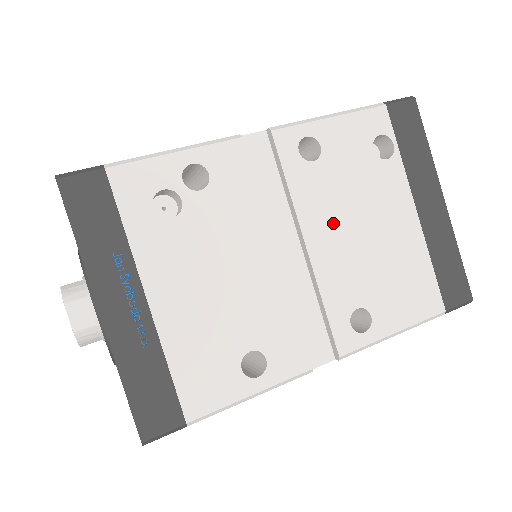
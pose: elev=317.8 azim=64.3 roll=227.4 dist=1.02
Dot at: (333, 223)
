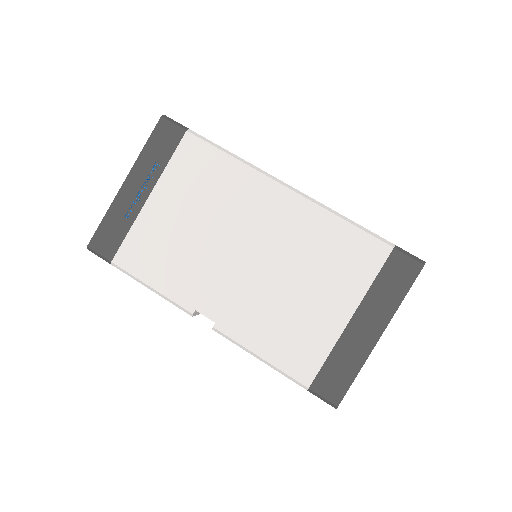
Dot at: occluded
